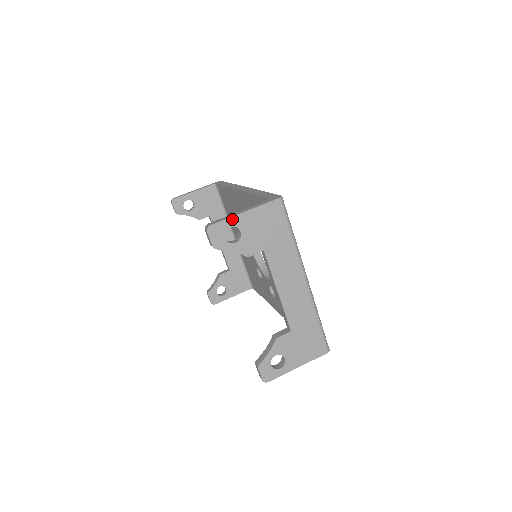
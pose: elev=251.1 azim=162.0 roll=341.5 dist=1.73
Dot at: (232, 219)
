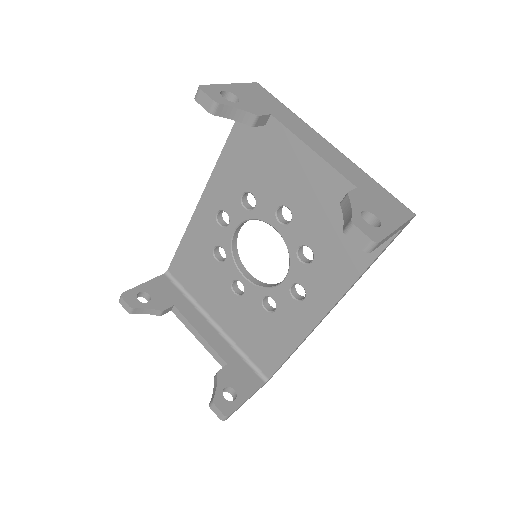
Dot at: (221, 86)
